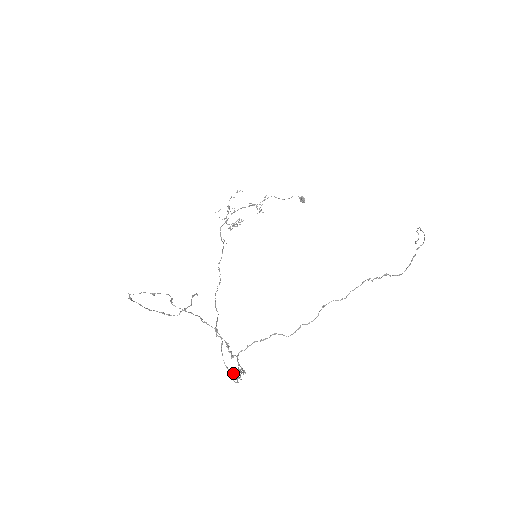
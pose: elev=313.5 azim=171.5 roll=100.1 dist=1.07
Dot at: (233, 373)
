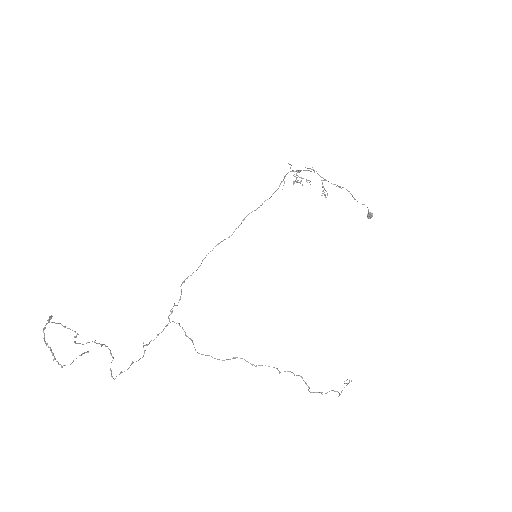
Dot at: (111, 374)
